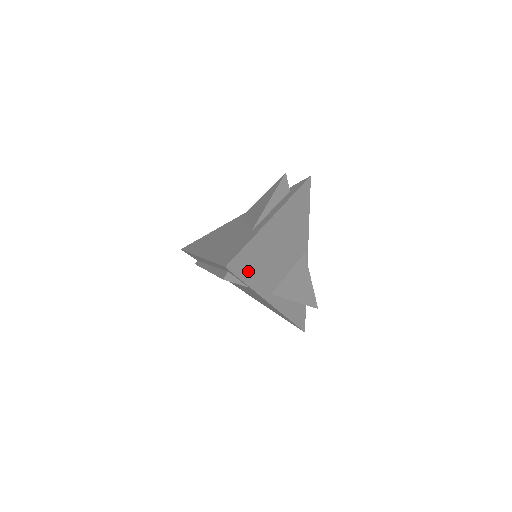
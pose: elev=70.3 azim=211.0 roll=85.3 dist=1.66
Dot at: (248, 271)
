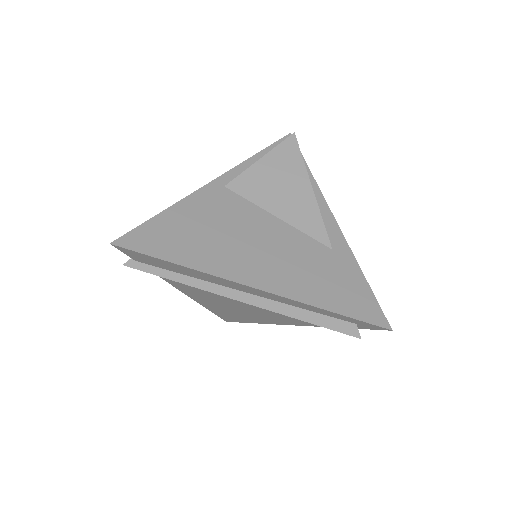
Dot at: occluded
